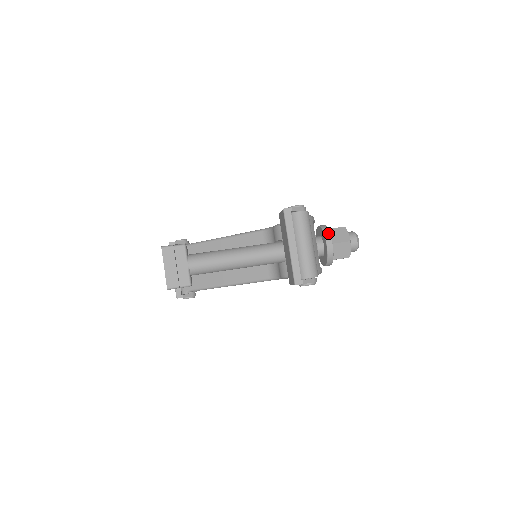
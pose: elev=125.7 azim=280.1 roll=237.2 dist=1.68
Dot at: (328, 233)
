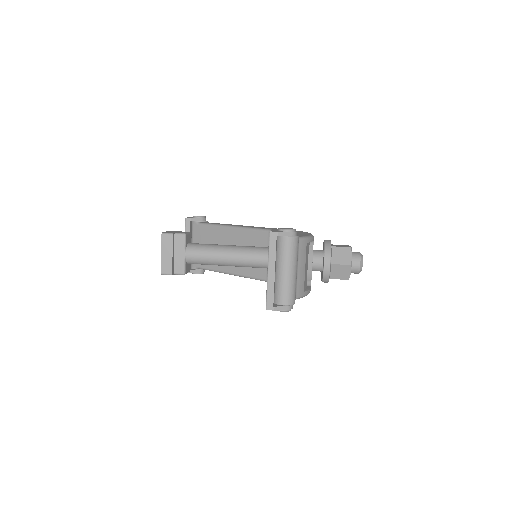
Dot at: (329, 252)
